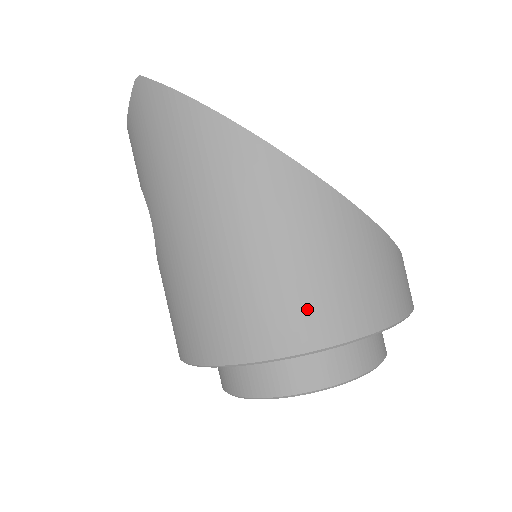
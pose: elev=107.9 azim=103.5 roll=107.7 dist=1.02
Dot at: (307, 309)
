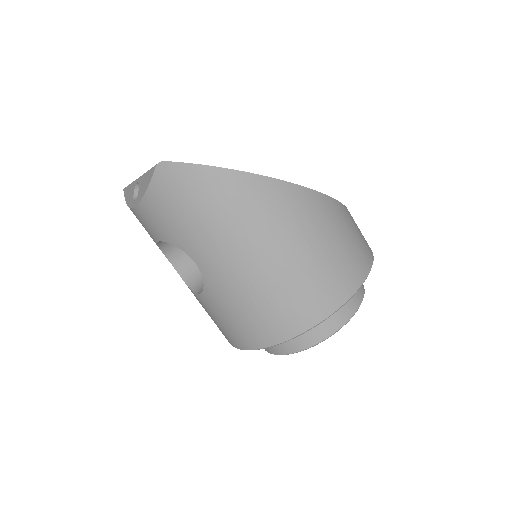
Dot at: (340, 273)
